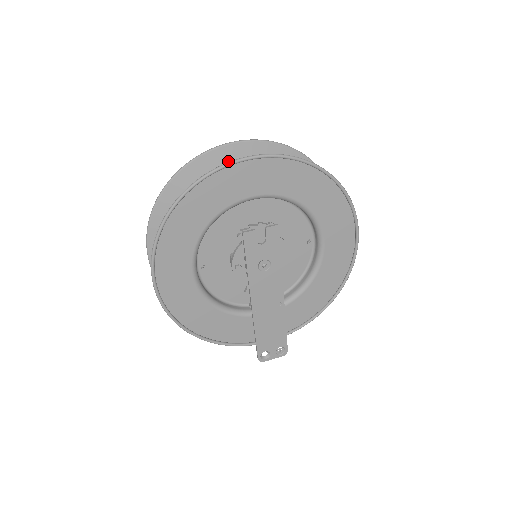
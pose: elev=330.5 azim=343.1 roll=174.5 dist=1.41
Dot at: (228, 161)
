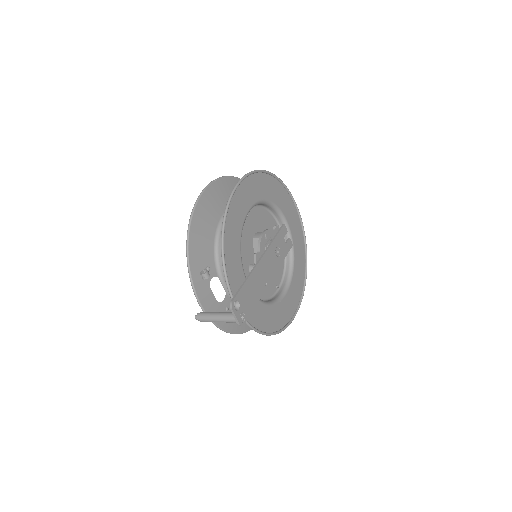
Dot at: occluded
